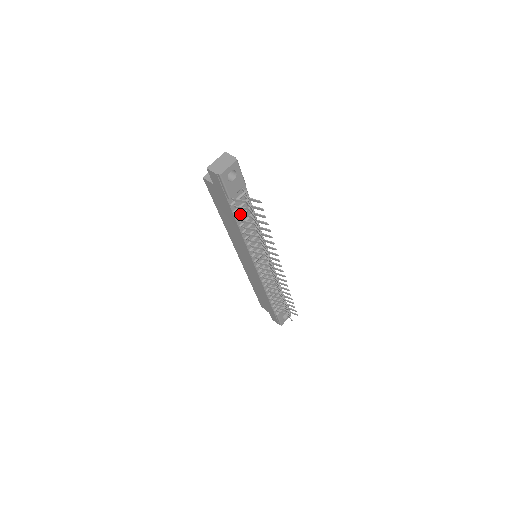
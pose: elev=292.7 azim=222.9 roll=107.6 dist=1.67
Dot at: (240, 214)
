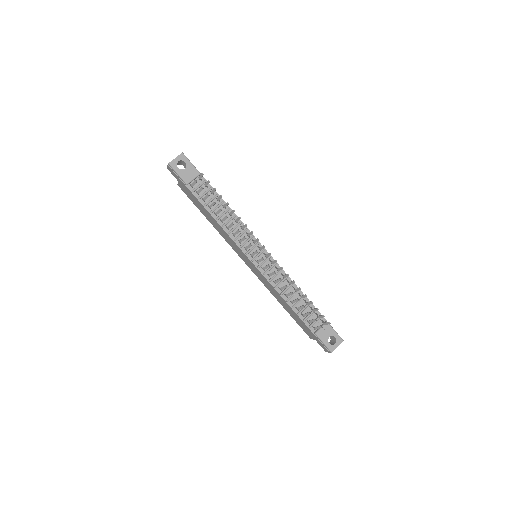
Dot at: (203, 199)
